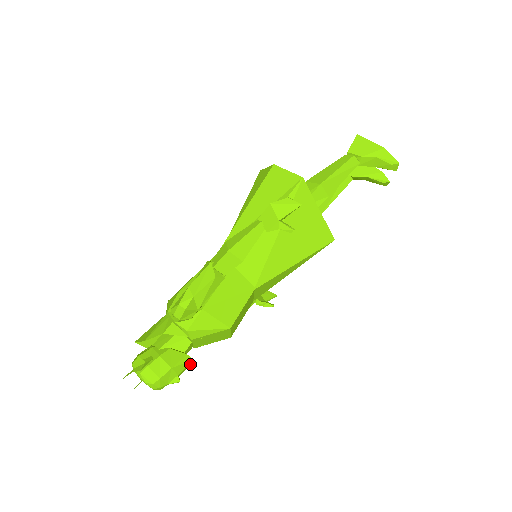
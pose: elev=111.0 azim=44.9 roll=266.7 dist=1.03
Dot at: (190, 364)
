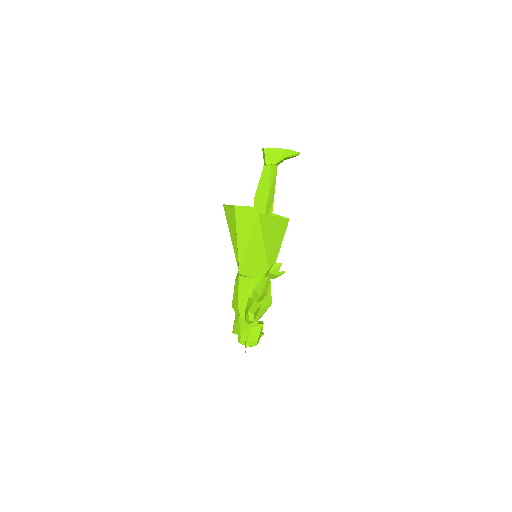
Dot at: occluded
